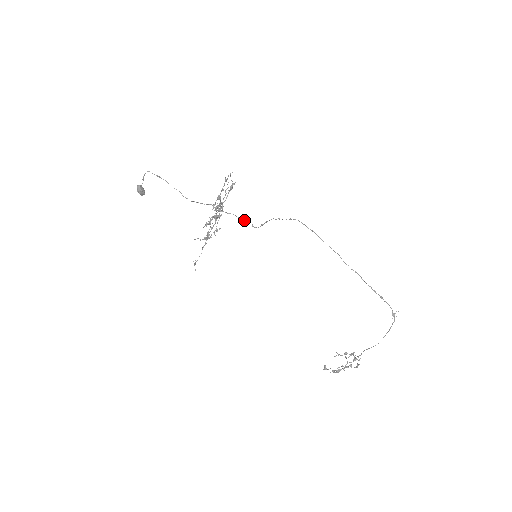
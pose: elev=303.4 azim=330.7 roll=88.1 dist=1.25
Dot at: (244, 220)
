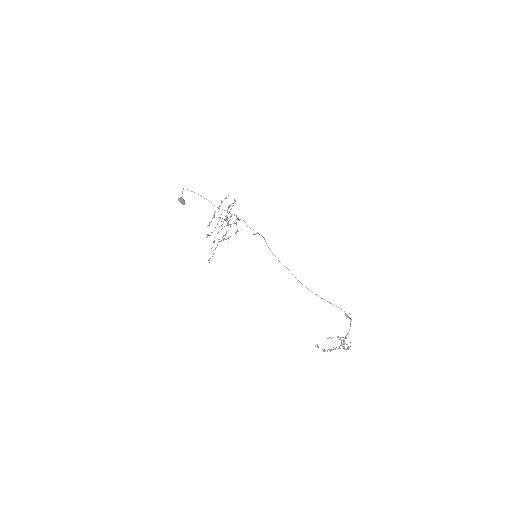
Dot at: (249, 227)
